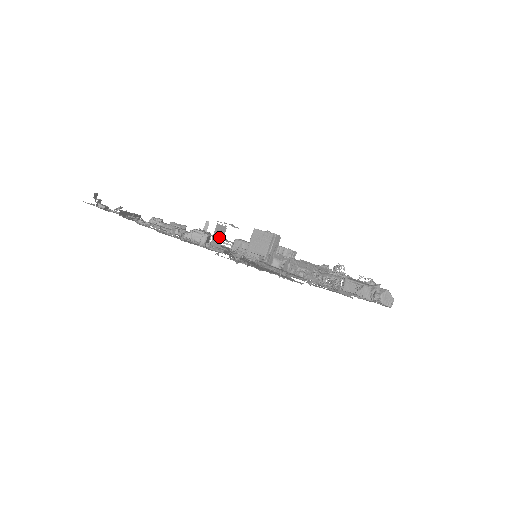
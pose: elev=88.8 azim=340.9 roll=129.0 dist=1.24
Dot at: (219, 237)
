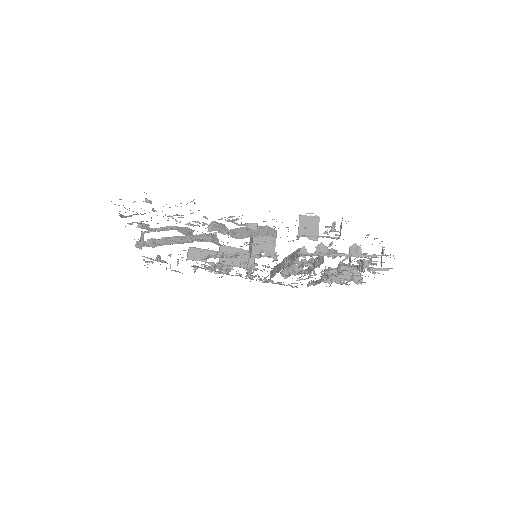
Dot at: occluded
